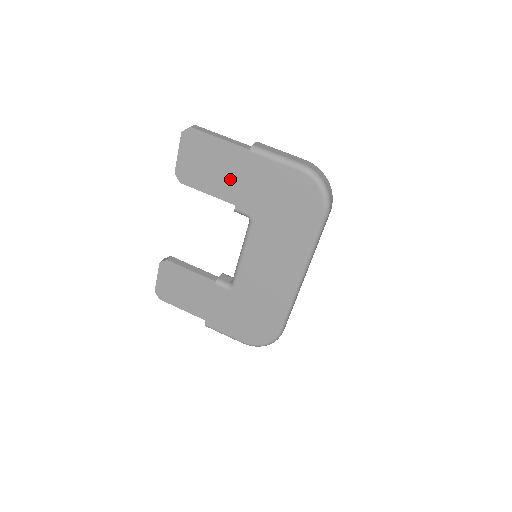
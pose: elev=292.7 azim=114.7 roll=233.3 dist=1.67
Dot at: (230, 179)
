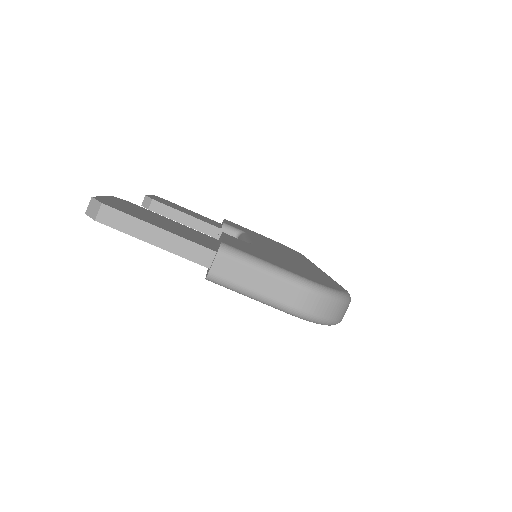
Dot at: occluded
